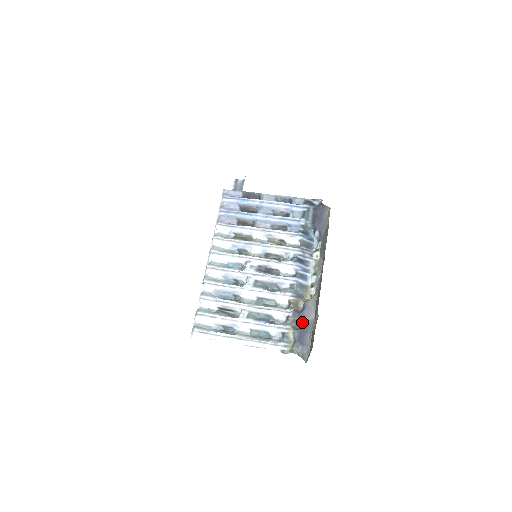
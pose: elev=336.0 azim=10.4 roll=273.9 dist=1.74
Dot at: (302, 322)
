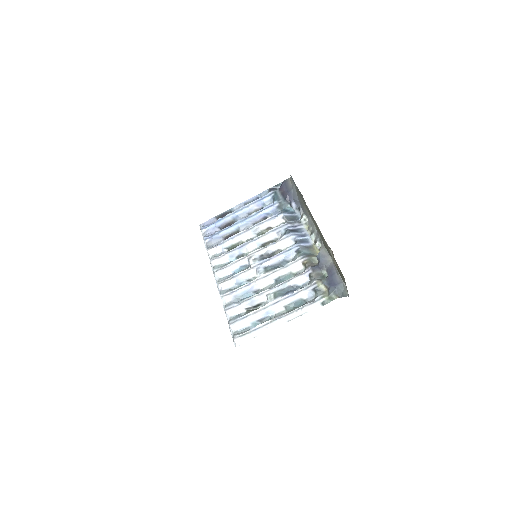
Dot at: (325, 272)
